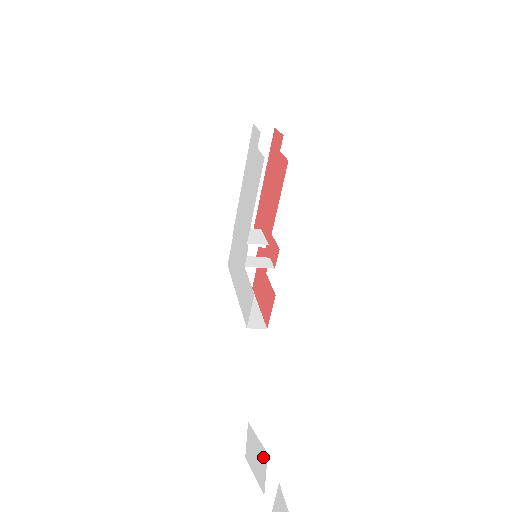
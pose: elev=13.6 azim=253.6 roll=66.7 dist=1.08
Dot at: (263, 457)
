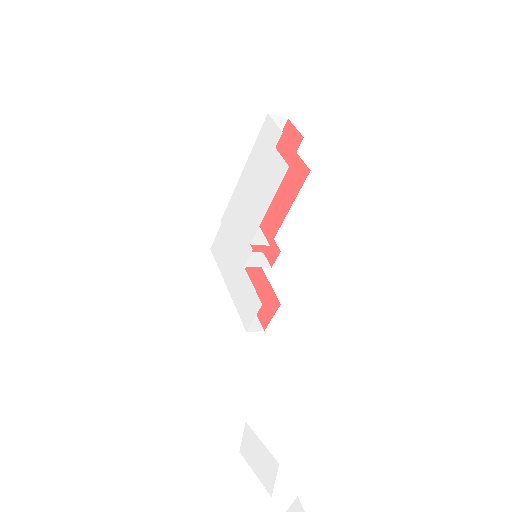
Dot at: (271, 464)
